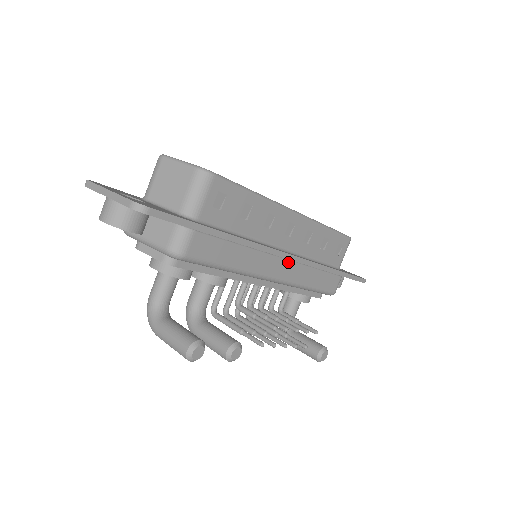
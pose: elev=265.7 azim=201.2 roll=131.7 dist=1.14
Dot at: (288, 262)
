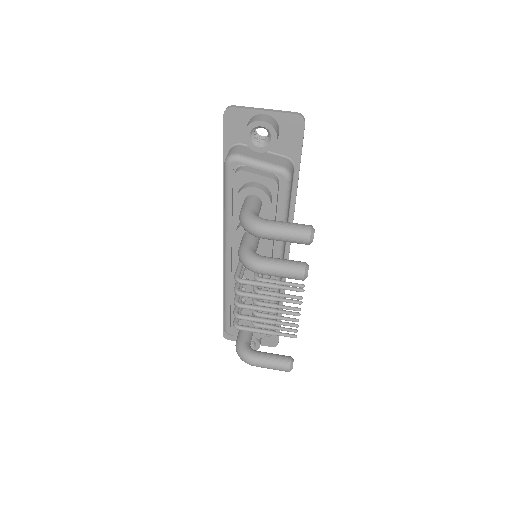
Dot at: occluded
